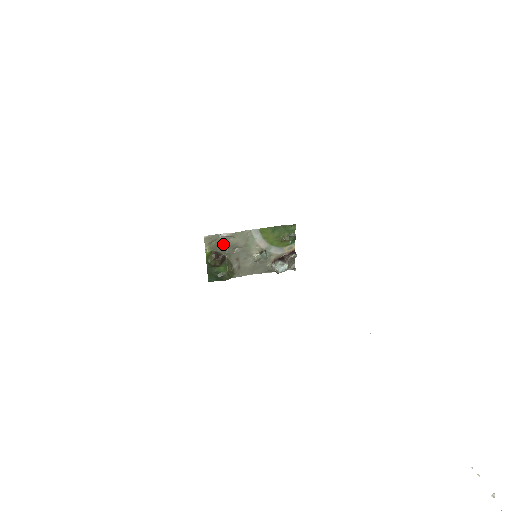
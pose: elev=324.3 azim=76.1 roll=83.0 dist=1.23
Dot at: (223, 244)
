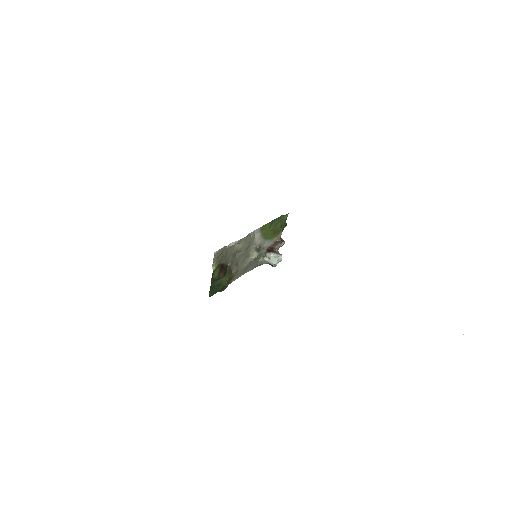
Dot at: (228, 254)
